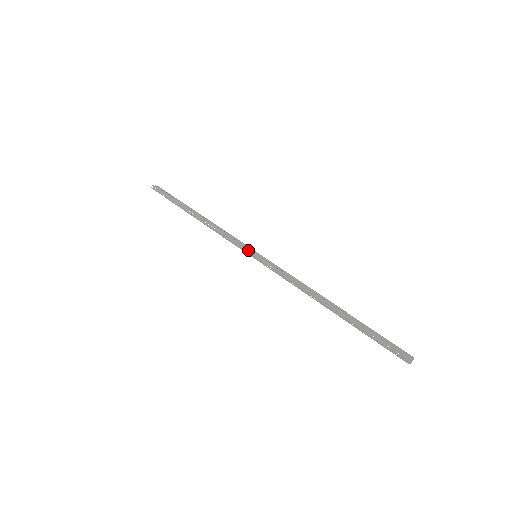
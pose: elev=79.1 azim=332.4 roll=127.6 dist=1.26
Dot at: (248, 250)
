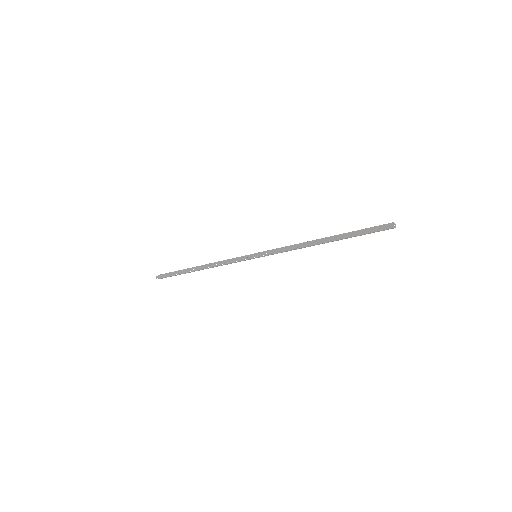
Dot at: (248, 256)
